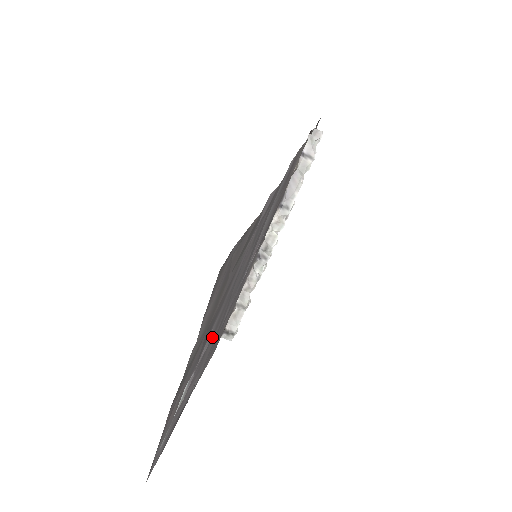
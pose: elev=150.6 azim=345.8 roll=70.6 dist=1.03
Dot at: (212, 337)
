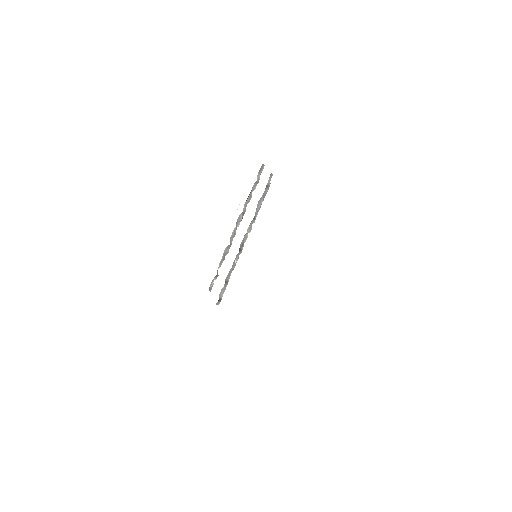
Dot at: occluded
